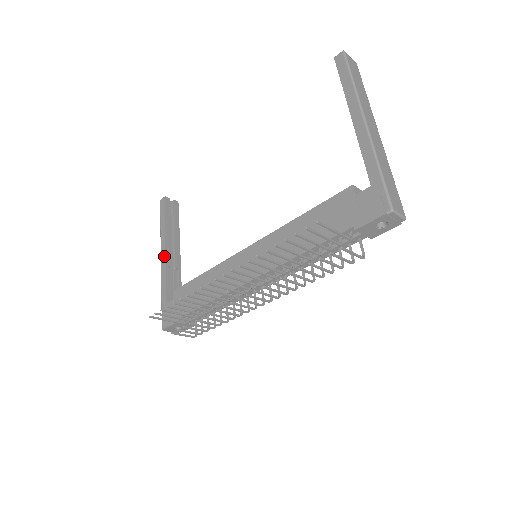
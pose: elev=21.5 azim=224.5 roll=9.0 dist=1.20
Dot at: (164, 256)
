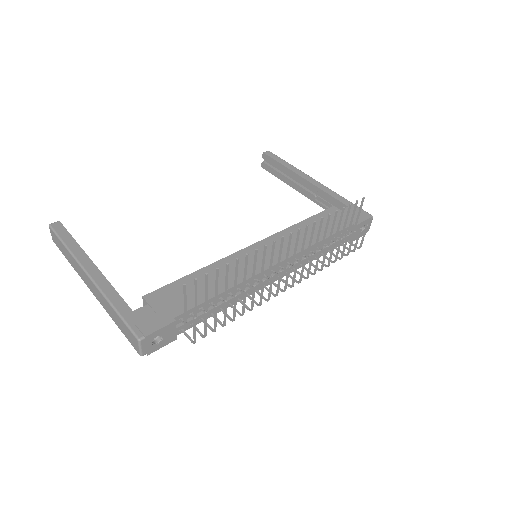
Dot at: (96, 269)
